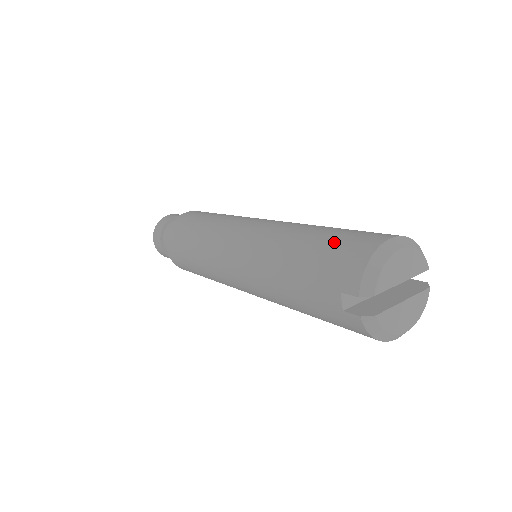
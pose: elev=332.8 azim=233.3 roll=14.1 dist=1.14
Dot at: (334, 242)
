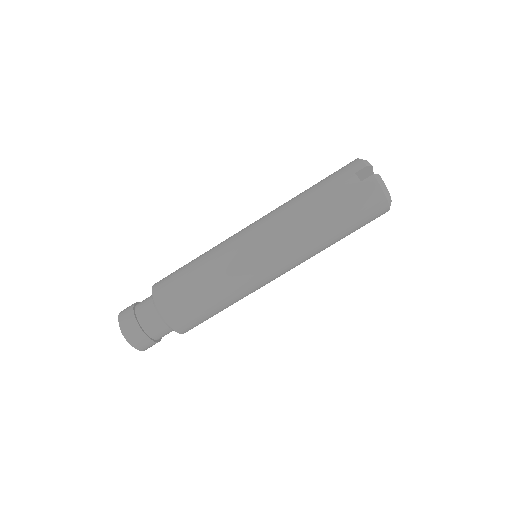
Dot at: occluded
